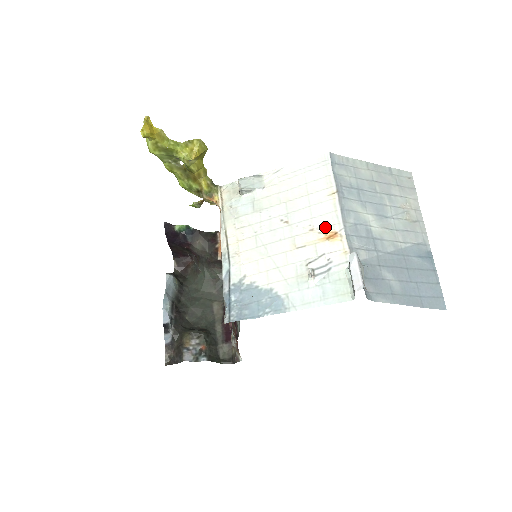
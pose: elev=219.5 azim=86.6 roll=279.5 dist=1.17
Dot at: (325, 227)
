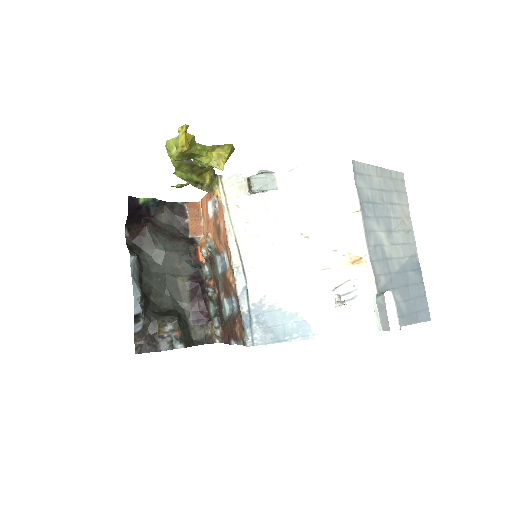
Dot at: (350, 250)
